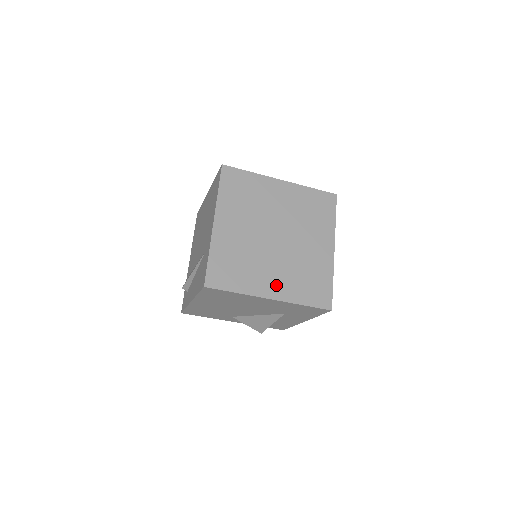
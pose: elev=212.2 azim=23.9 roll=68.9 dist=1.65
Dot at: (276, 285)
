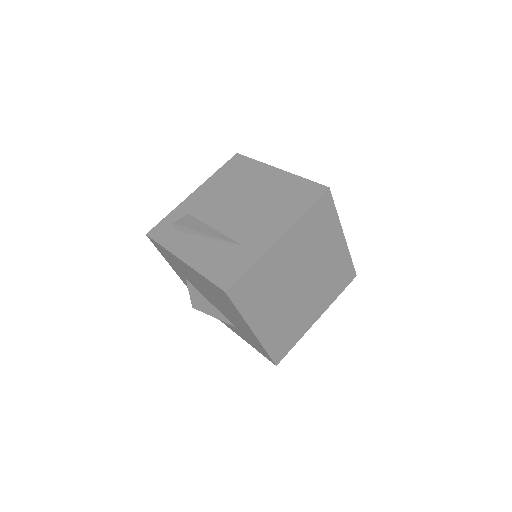
Dot at: (267, 324)
